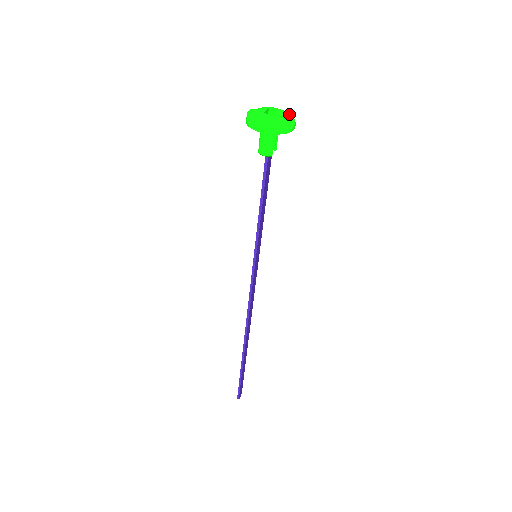
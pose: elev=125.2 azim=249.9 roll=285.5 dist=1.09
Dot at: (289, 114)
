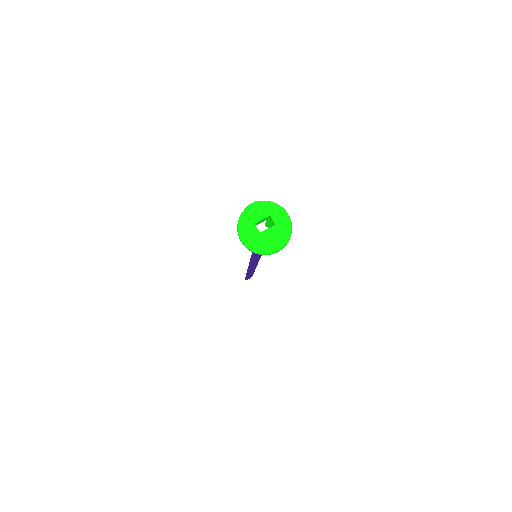
Dot at: (284, 235)
